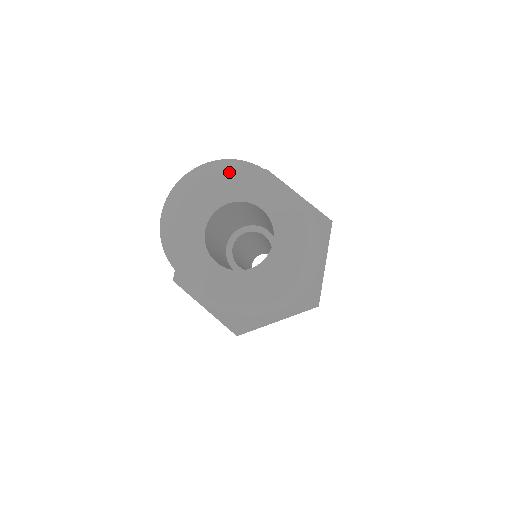
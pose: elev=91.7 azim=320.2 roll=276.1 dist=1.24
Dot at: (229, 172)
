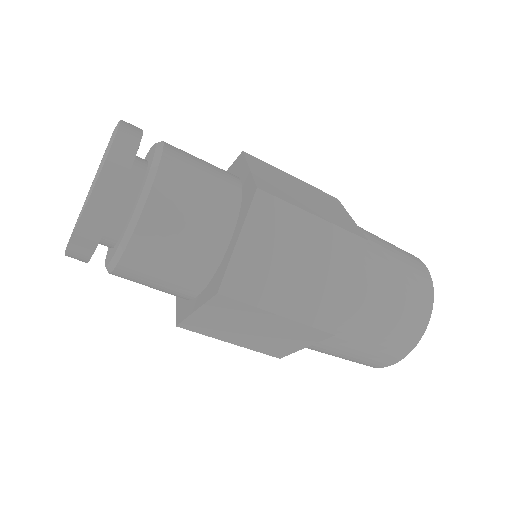
Dot at: occluded
